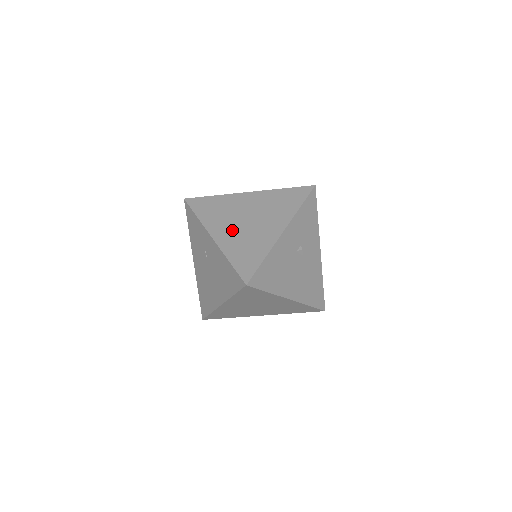
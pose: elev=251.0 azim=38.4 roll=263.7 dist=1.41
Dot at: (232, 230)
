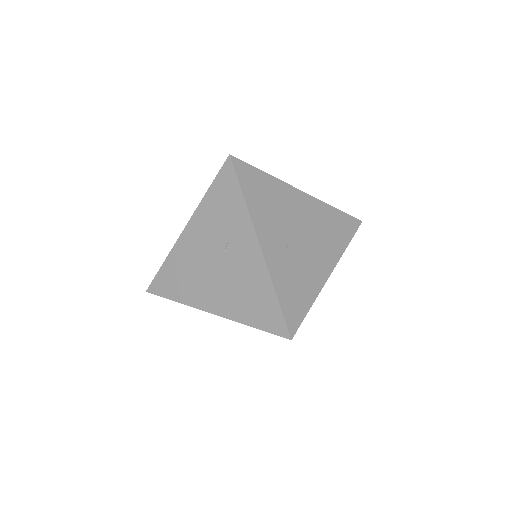
Dot at: (282, 245)
